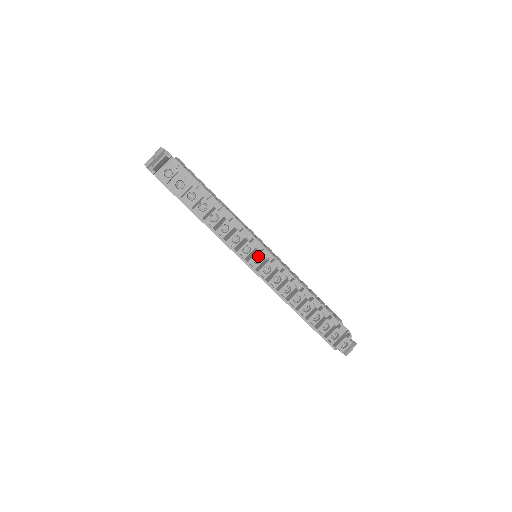
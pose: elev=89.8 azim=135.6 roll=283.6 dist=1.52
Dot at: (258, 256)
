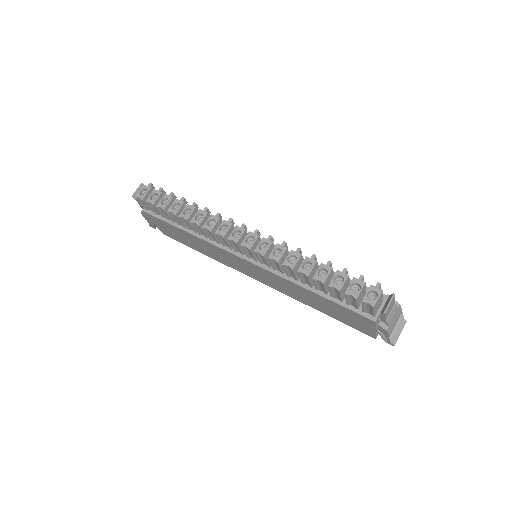
Dot at: (239, 233)
